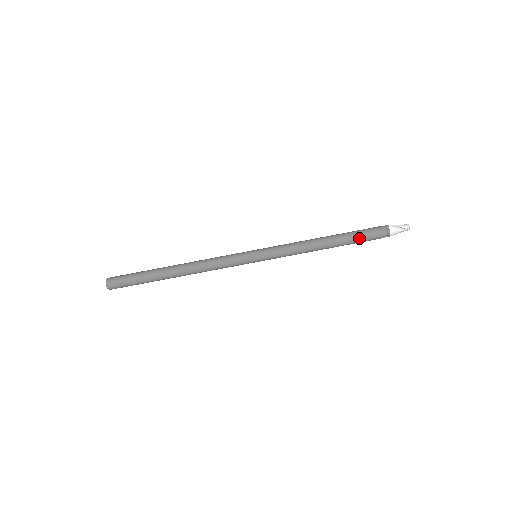
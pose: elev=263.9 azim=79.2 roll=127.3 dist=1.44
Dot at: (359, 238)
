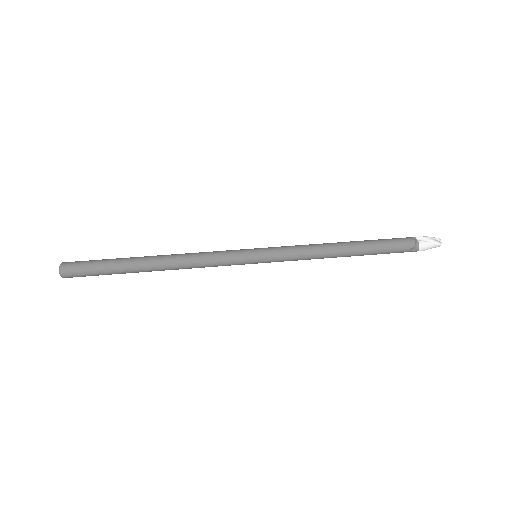
Dot at: (382, 244)
